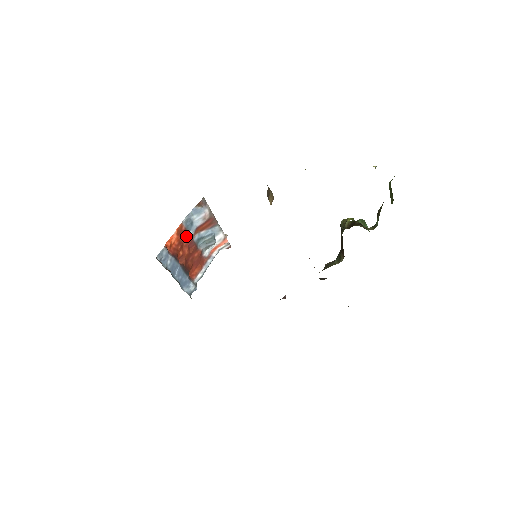
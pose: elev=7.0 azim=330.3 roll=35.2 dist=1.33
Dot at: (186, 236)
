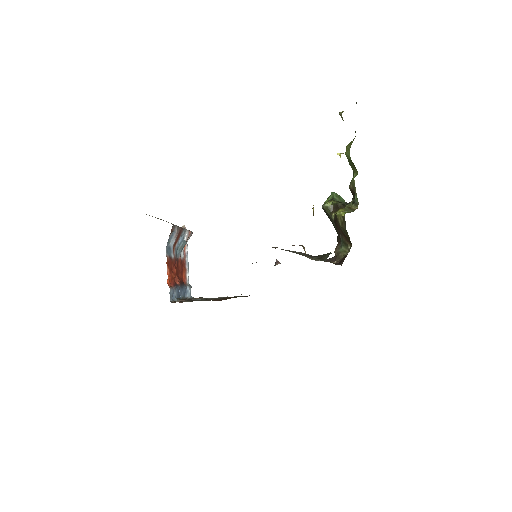
Dot at: (171, 261)
